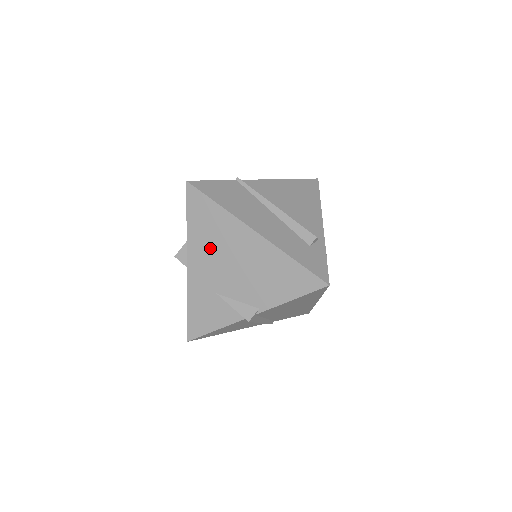
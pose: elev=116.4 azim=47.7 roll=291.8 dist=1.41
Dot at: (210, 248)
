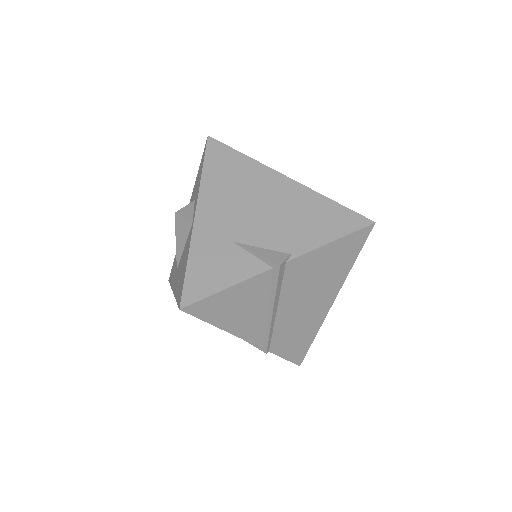
Dot at: (229, 194)
